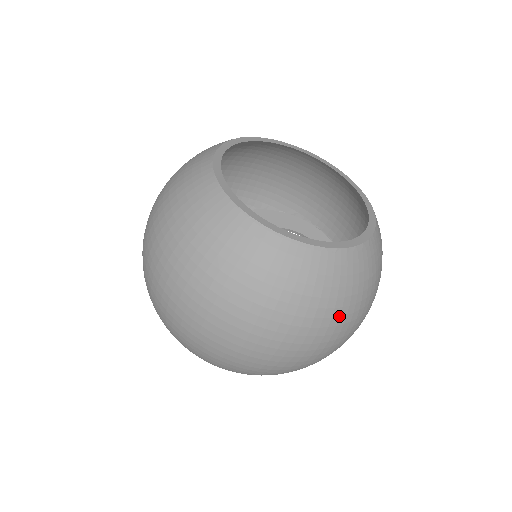
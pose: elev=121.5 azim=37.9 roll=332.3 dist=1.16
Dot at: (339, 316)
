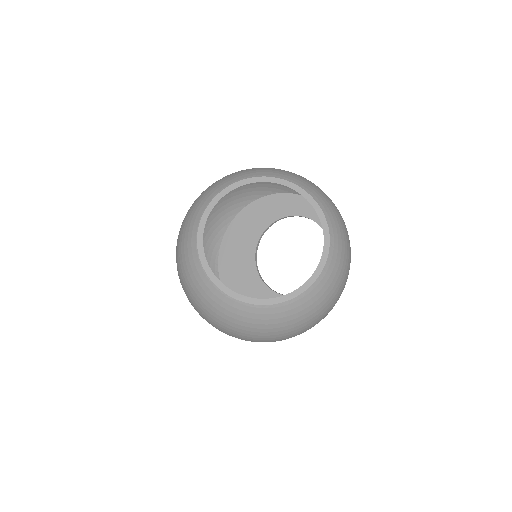
Dot at: (259, 335)
